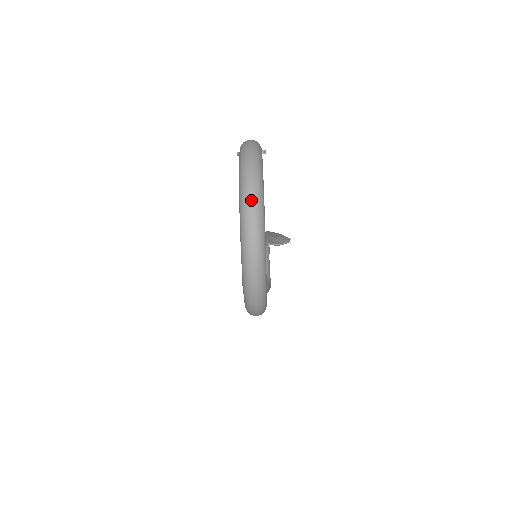
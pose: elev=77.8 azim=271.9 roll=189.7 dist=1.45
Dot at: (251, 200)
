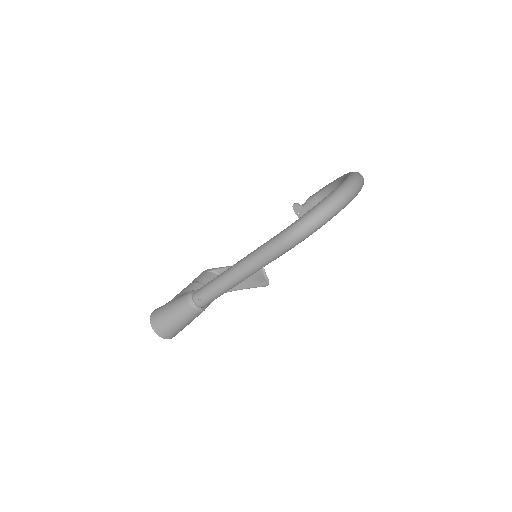
Dot at: occluded
